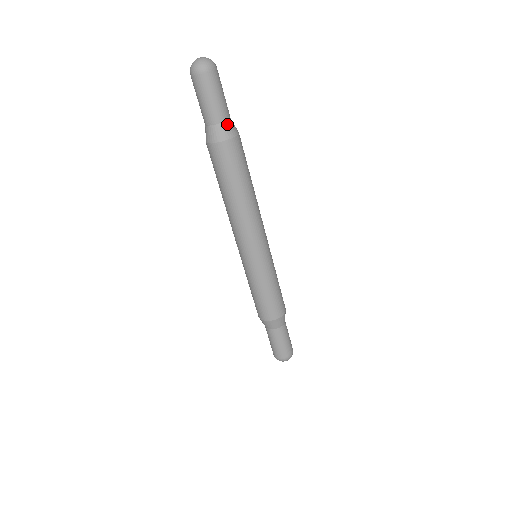
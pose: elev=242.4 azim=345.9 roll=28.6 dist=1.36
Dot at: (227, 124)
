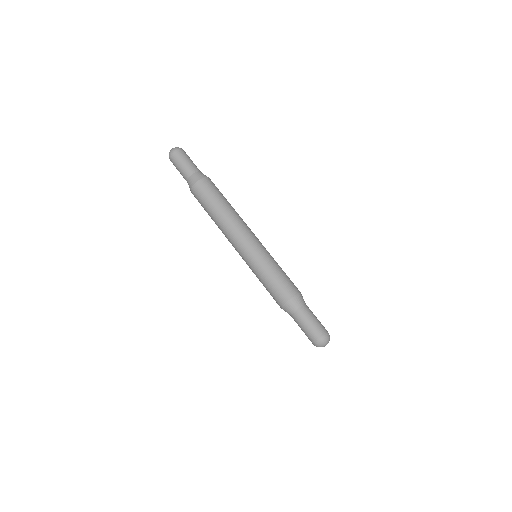
Dot at: (195, 174)
